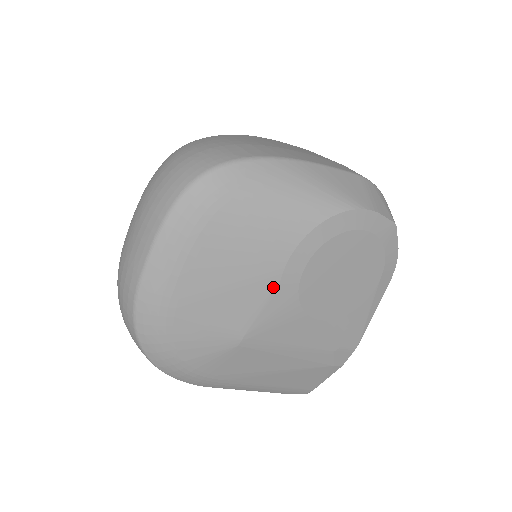
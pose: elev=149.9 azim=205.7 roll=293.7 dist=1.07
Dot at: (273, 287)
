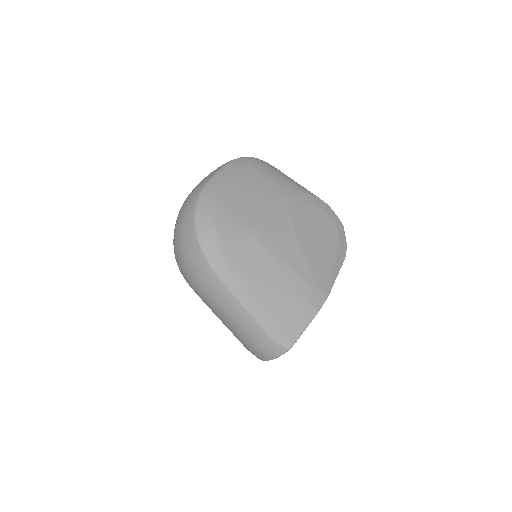
Dot at: (280, 210)
